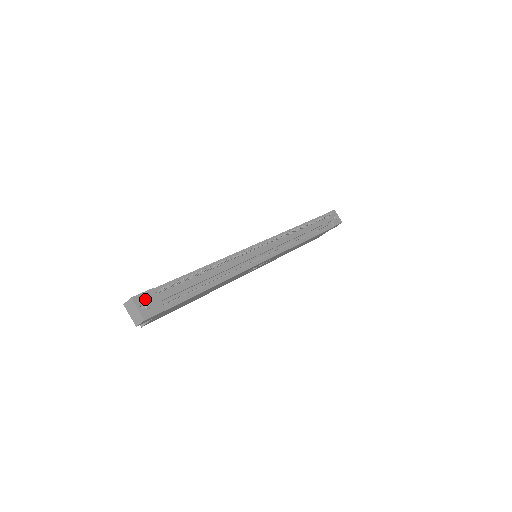
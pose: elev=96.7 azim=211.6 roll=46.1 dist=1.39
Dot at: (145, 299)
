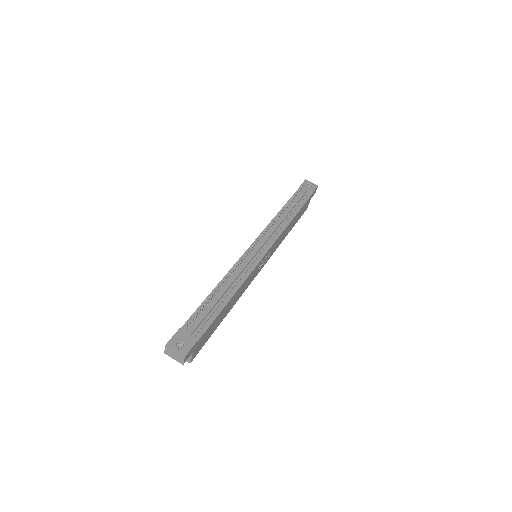
Dot at: (177, 340)
